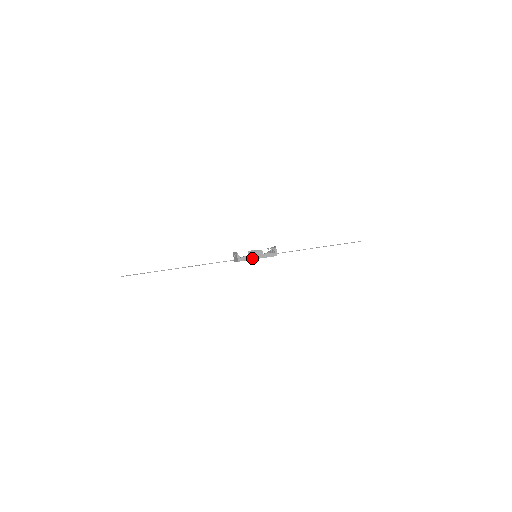
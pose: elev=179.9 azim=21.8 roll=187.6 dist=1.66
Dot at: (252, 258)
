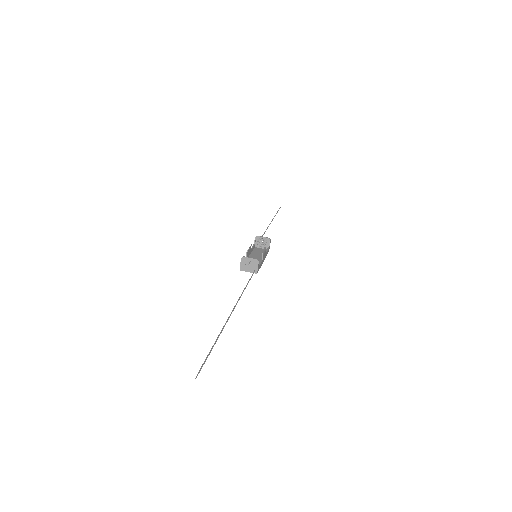
Dot at: (262, 263)
